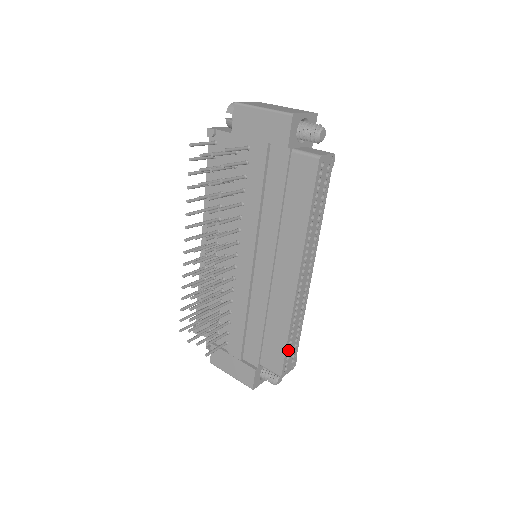
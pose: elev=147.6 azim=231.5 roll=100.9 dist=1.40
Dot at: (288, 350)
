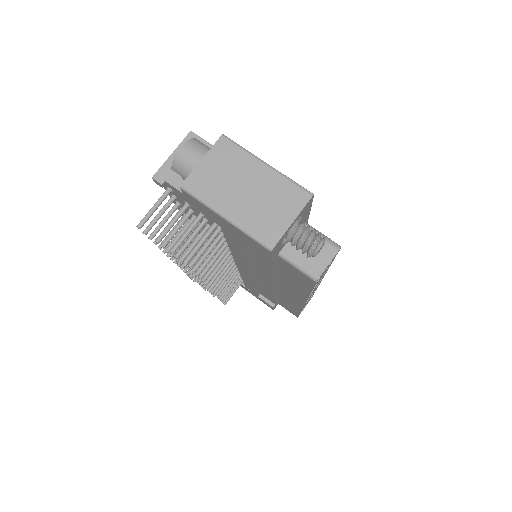
Dot at: occluded
